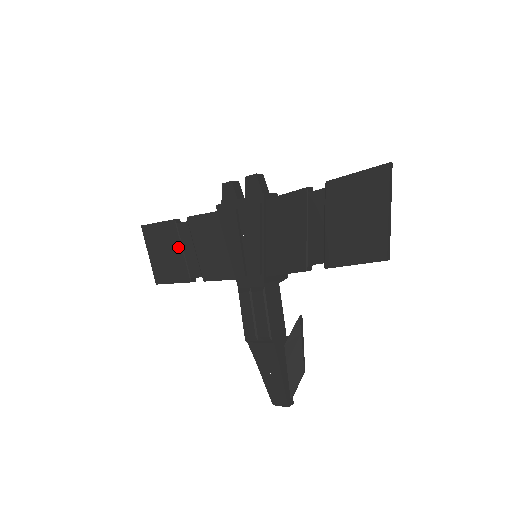
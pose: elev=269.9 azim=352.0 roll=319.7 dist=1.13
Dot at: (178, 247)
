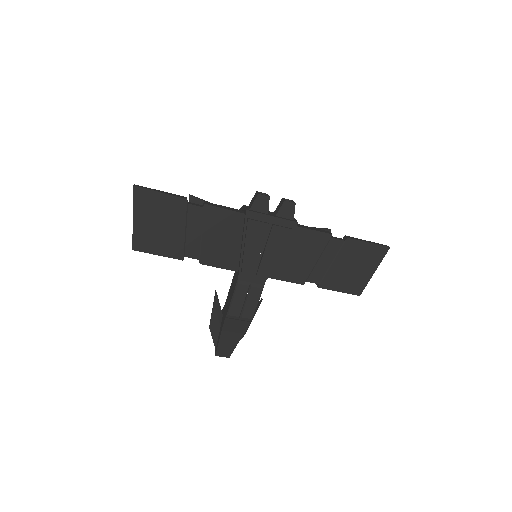
Dot at: (181, 226)
